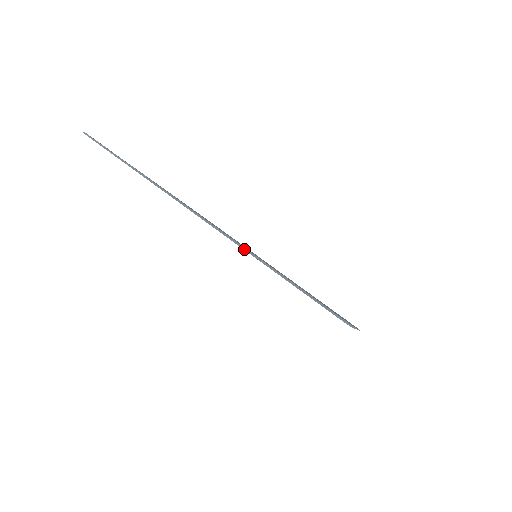
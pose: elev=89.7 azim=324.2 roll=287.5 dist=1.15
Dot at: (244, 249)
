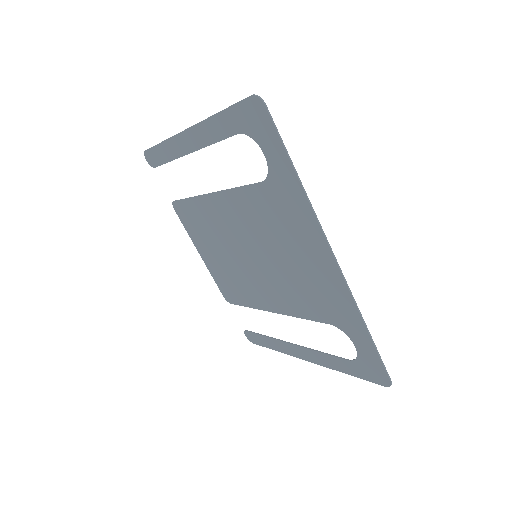
Dot at: occluded
